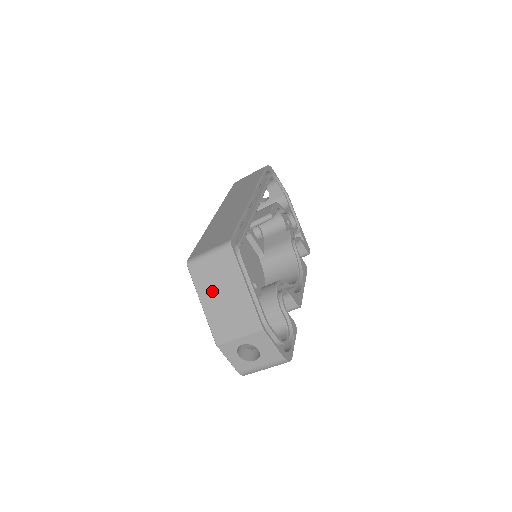
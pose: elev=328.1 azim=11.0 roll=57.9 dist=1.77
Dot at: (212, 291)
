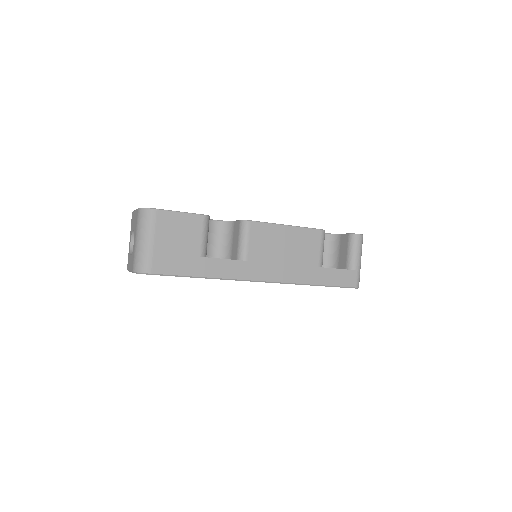
Dot at: occluded
